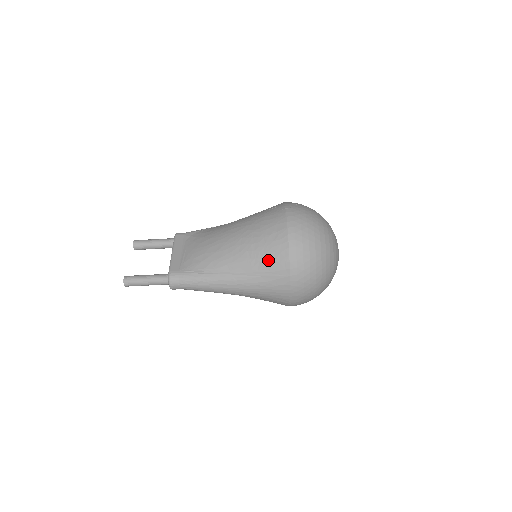
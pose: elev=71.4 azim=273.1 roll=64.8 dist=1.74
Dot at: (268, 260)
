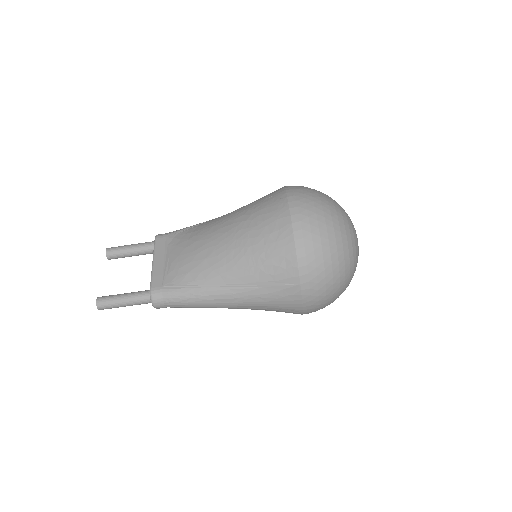
Dot at: (271, 266)
